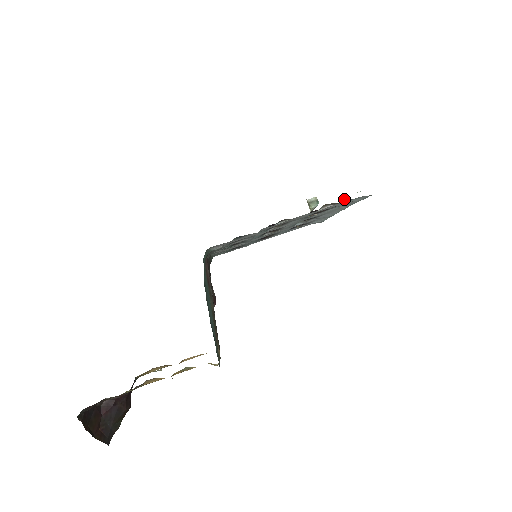
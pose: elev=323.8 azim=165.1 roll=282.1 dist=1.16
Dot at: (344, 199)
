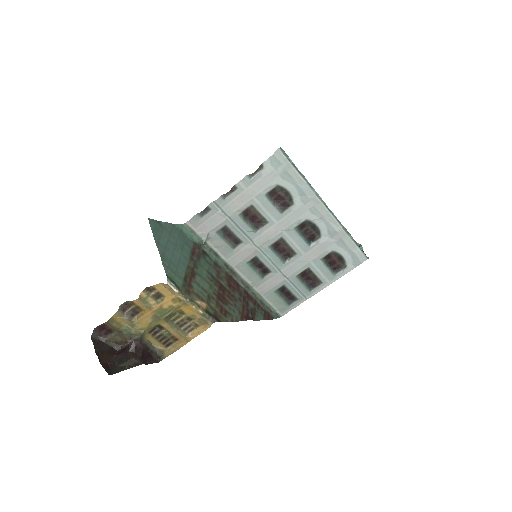
Dot at: (305, 187)
